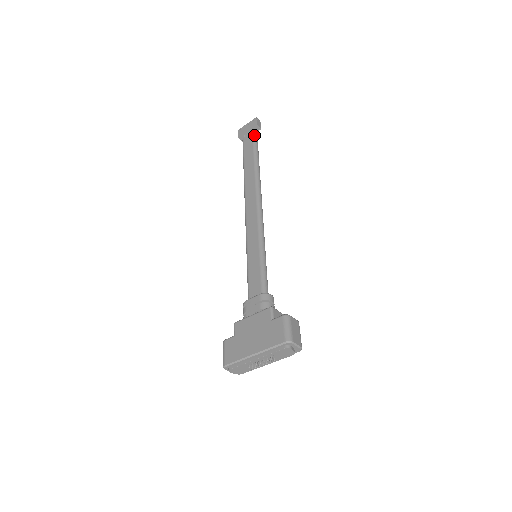
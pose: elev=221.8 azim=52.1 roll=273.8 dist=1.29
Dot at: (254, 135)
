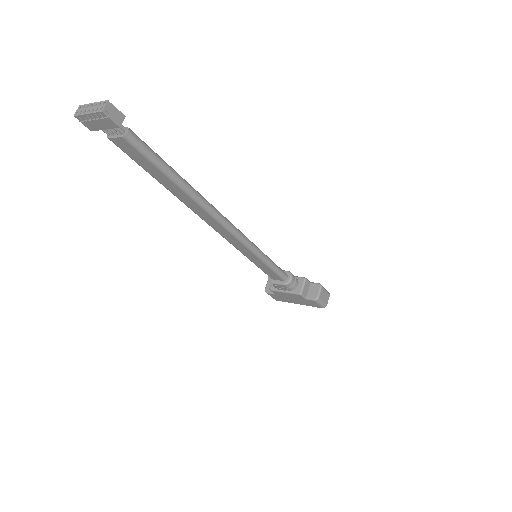
Dot at: (132, 143)
